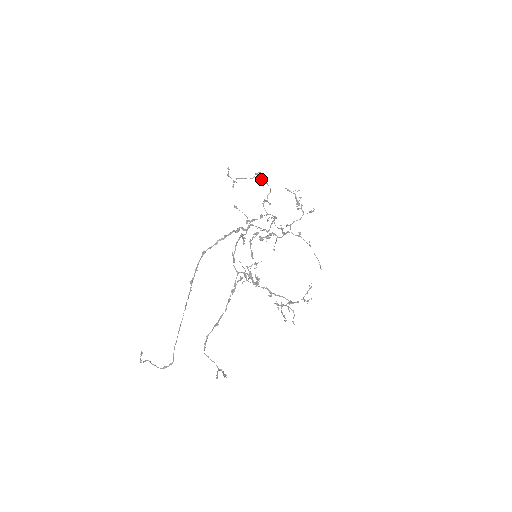
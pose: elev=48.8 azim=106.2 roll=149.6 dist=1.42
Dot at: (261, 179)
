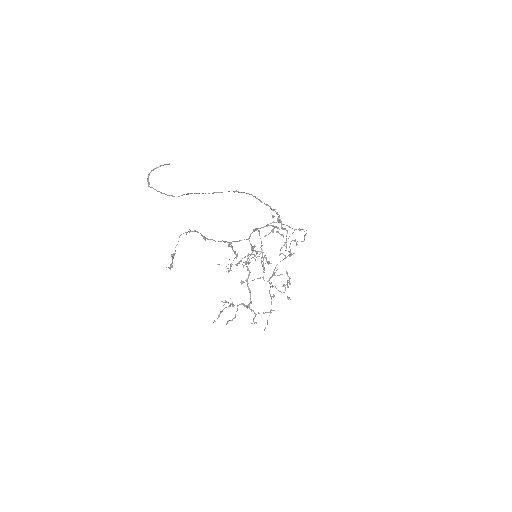
Dot at: occluded
